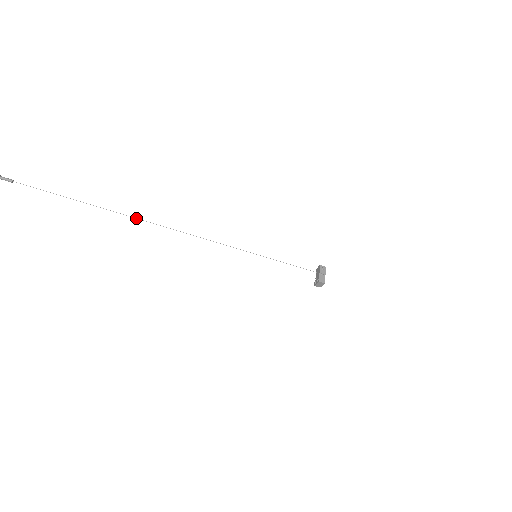
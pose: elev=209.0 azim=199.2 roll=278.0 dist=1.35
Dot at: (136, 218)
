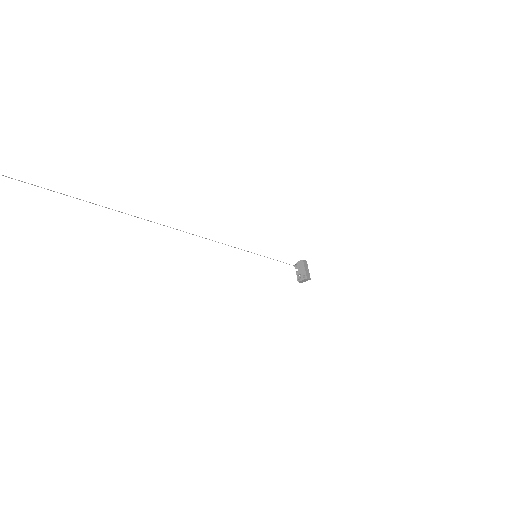
Dot at: (138, 217)
